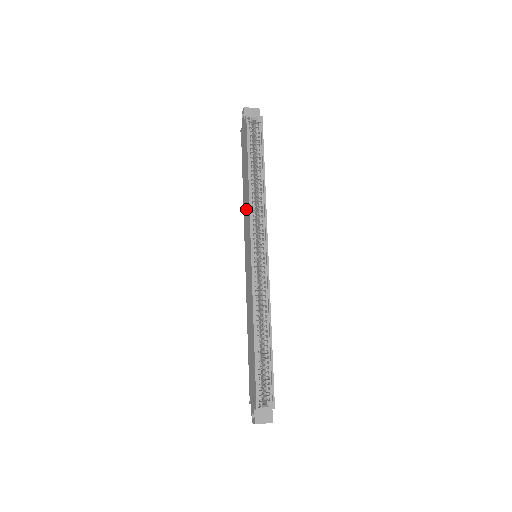
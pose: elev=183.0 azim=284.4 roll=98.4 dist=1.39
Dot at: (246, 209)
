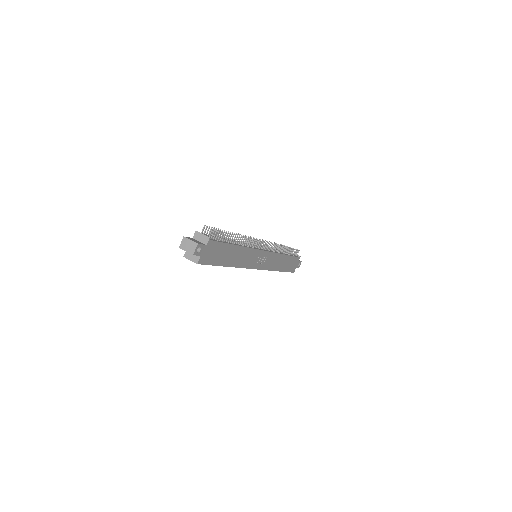
Dot at: occluded
